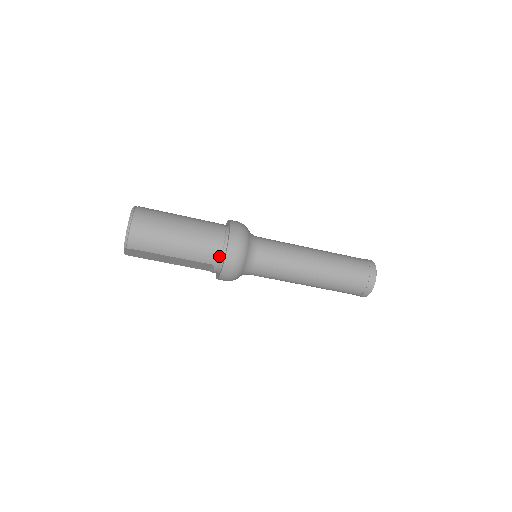
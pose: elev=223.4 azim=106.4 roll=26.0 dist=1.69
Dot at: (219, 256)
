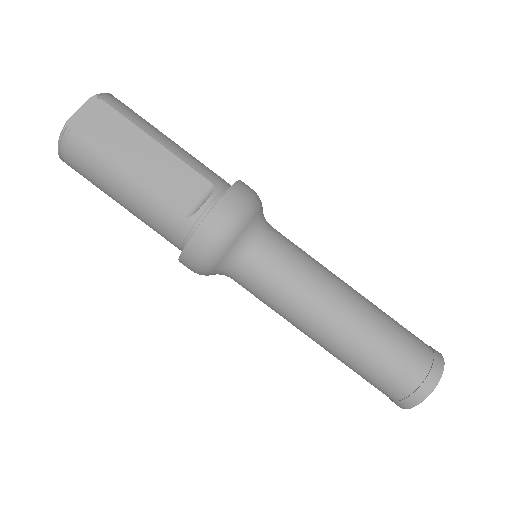
Dot at: (225, 183)
